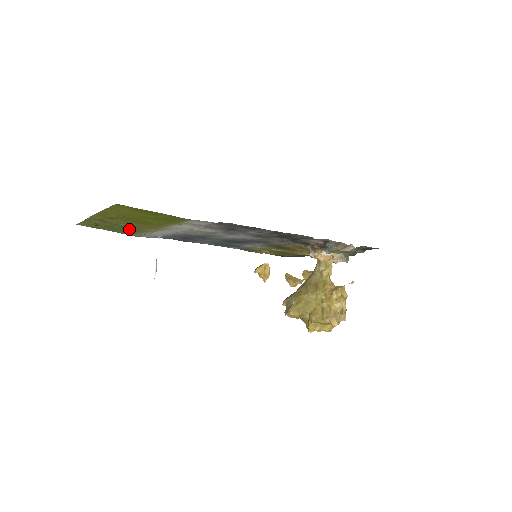
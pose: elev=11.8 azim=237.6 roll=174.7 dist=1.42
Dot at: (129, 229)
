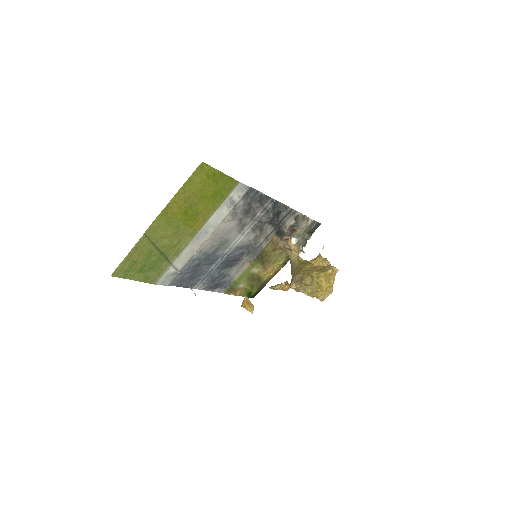
Dot at: (162, 258)
